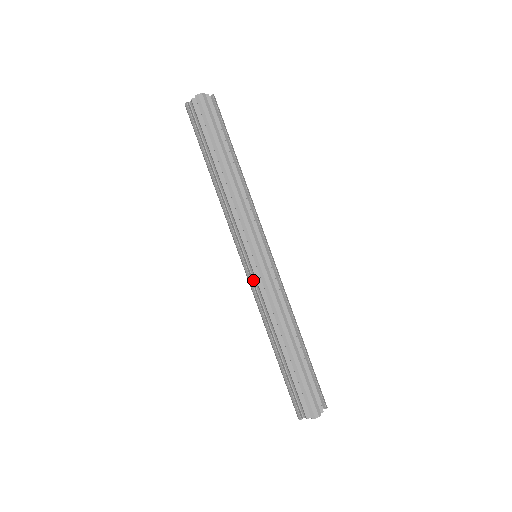
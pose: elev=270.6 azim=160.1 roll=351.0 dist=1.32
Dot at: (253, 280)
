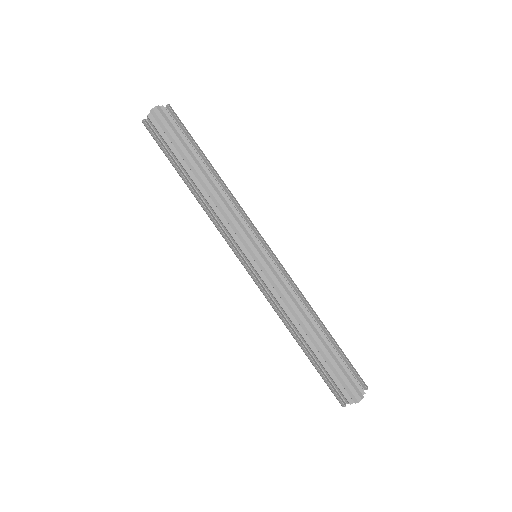
Dot at: (259, 281)
